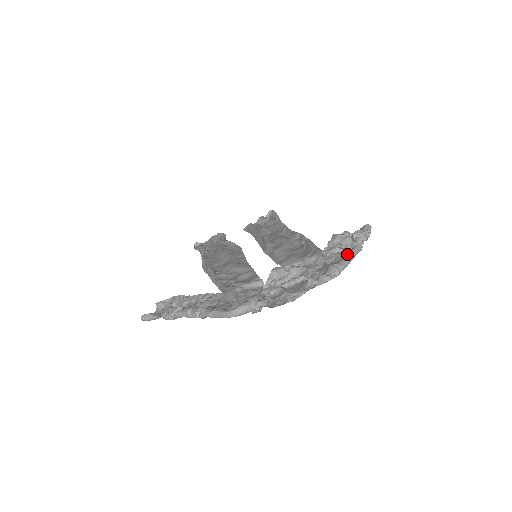
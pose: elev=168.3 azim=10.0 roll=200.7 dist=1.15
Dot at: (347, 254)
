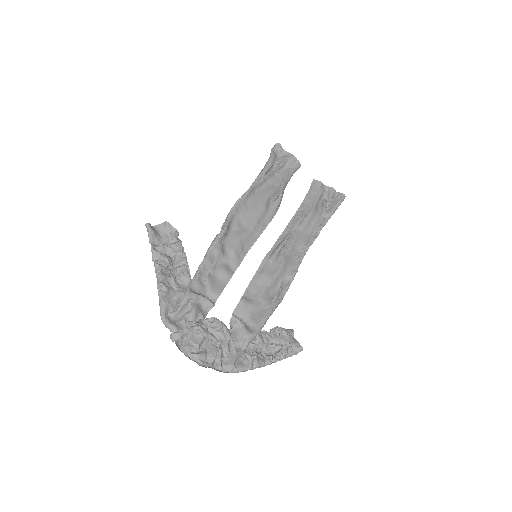
Dot at: (251, 367)
